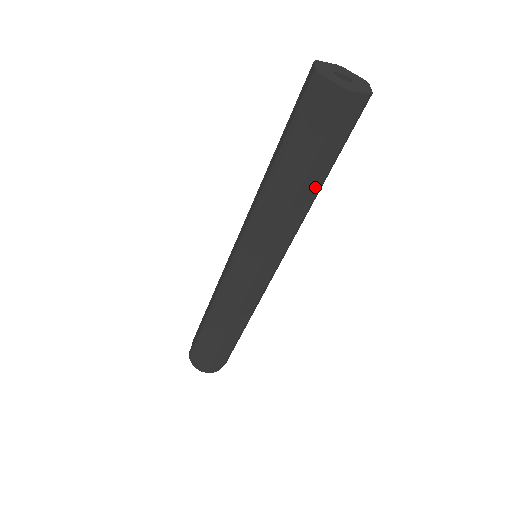
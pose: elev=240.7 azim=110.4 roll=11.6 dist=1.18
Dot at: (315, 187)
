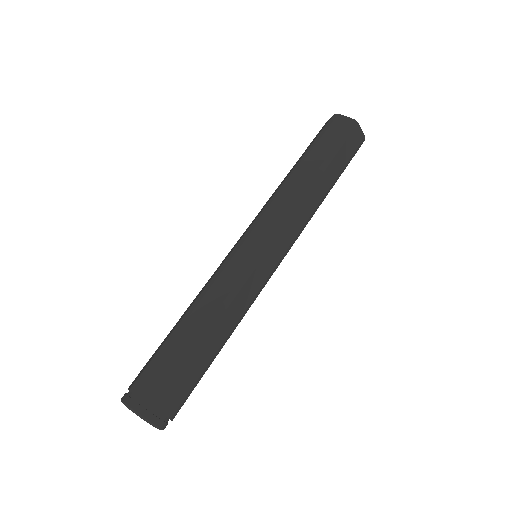
Dot at: (326, 187)
